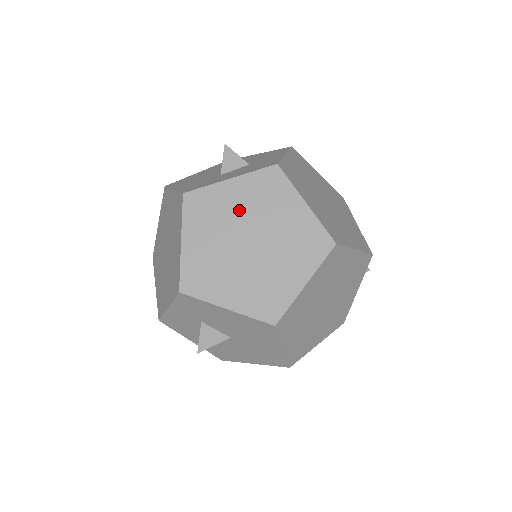
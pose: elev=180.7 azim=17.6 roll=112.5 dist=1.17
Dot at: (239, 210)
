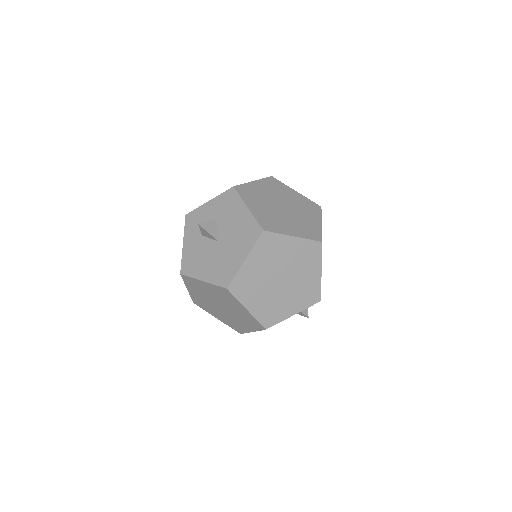
Dot at: (290, 199)
